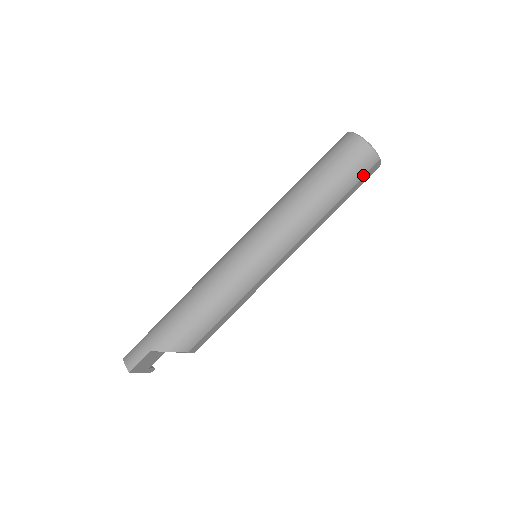
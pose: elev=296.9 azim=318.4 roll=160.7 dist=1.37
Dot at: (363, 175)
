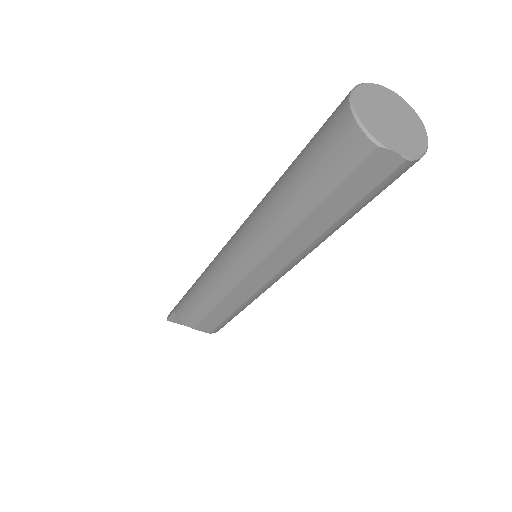
Dot at: (347, 173)
